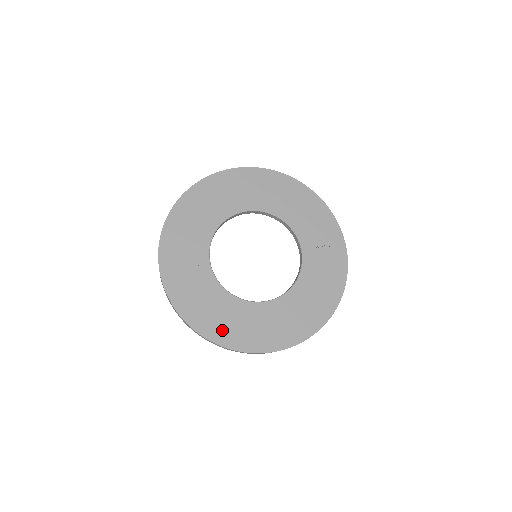
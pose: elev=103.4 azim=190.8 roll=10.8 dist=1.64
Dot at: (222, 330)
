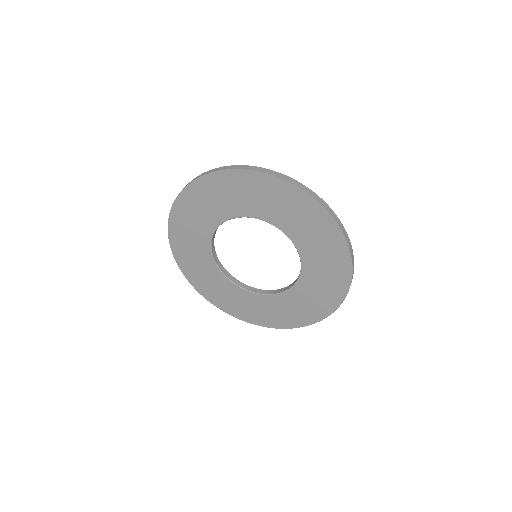
Dot at: (207, 289)
